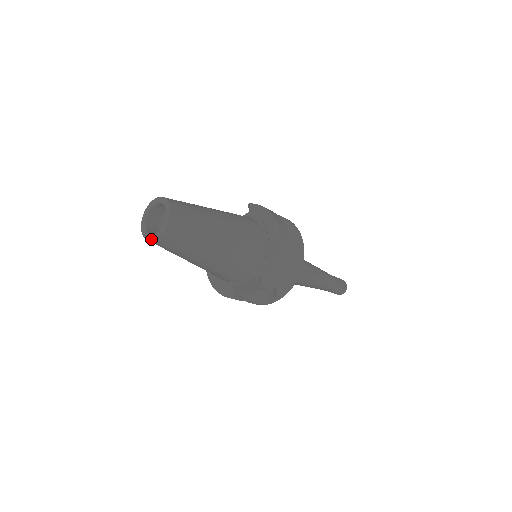
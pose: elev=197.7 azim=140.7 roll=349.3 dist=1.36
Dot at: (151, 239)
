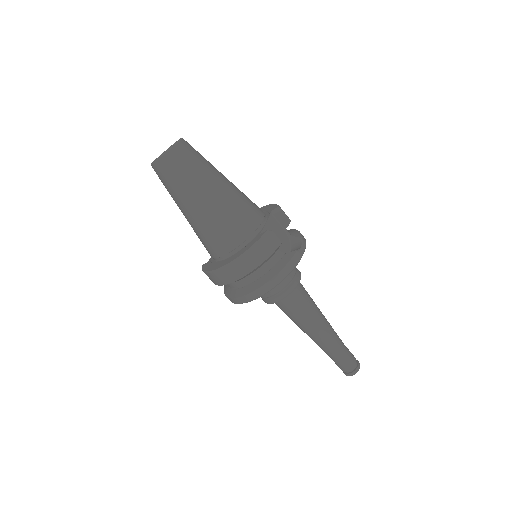
Dot at: (175, 144)
